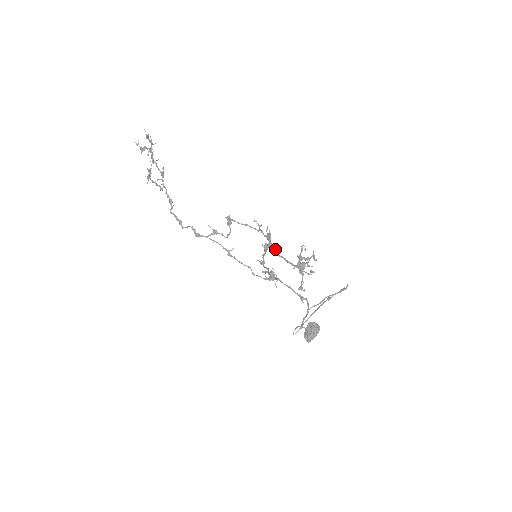
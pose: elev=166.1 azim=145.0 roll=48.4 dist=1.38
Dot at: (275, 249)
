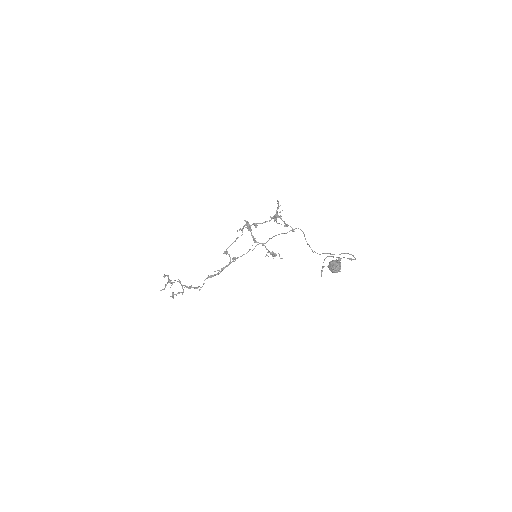
Dot at: (254, 224)
